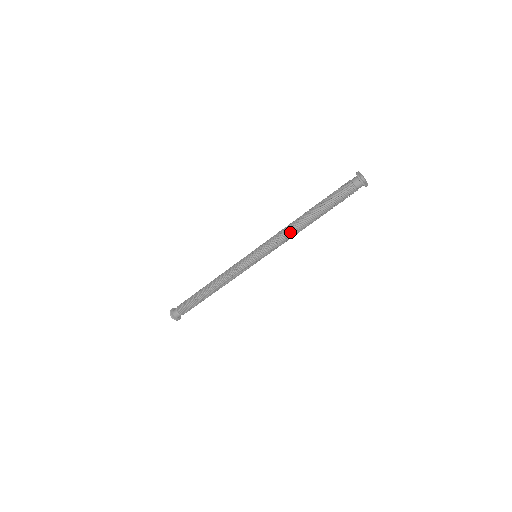
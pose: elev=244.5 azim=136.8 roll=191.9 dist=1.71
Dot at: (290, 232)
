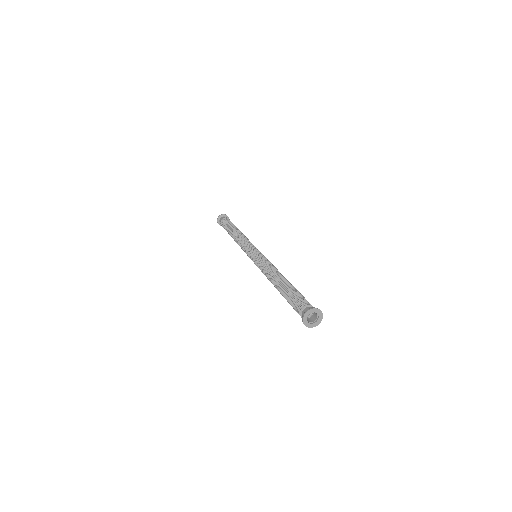
Dot at: (268, 273)
